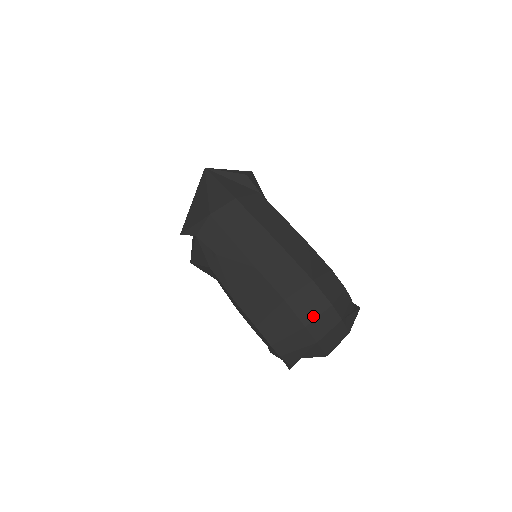
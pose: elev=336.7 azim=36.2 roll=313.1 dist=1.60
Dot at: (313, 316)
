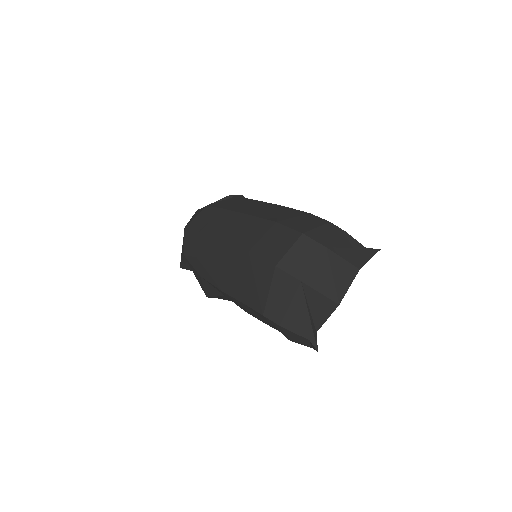
Dot at: (282, 252)
